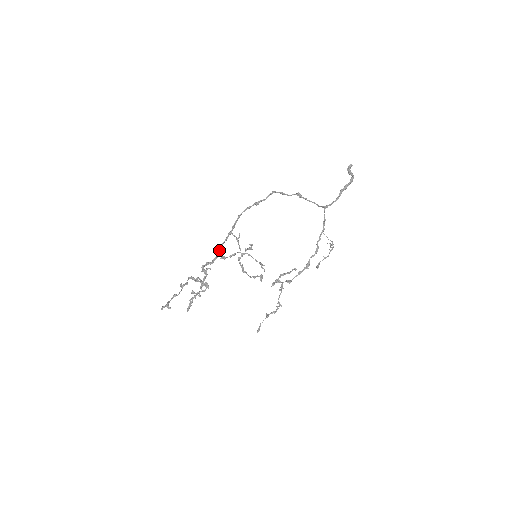
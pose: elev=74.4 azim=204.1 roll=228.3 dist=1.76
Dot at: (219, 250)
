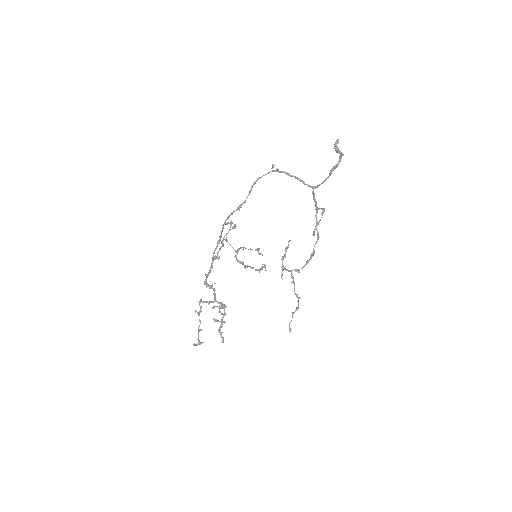
Dot at: (213, 259)
